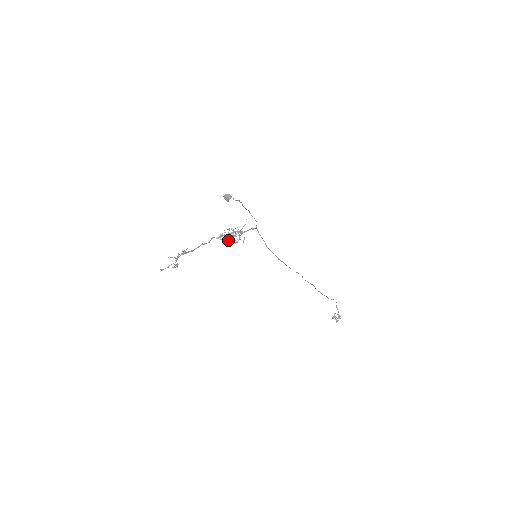
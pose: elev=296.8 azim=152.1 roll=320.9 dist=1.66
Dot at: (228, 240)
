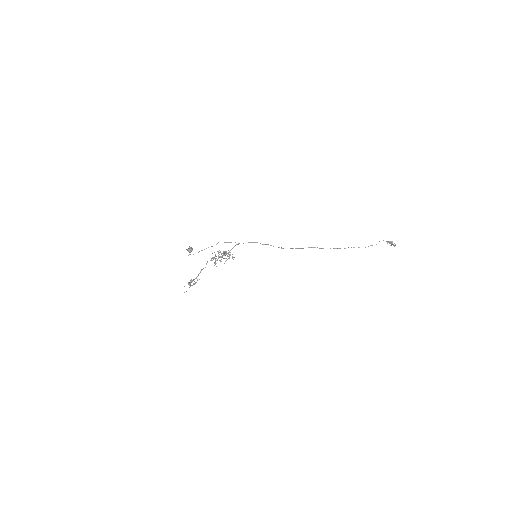
Dot at: occluded
